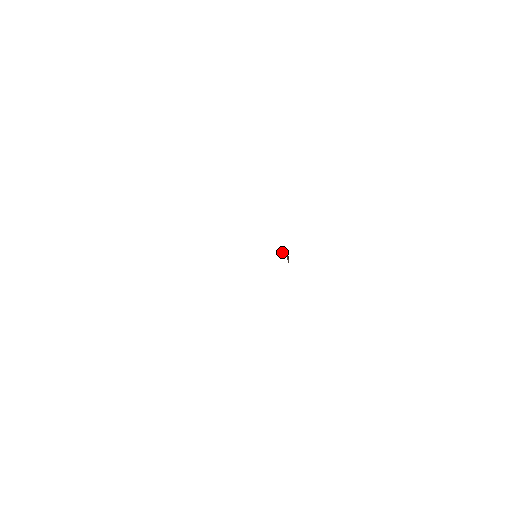
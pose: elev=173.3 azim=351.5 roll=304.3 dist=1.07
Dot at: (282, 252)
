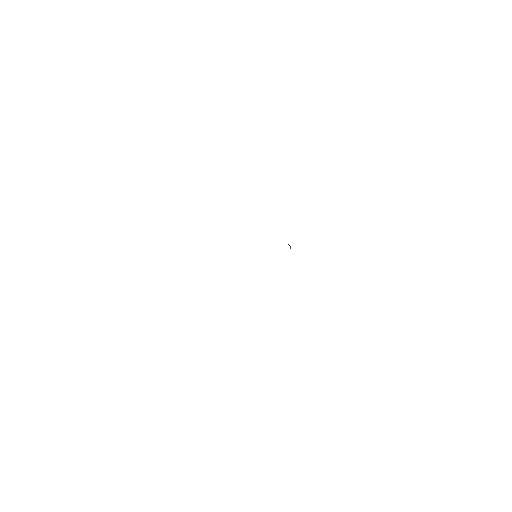
Dot at: occluded
